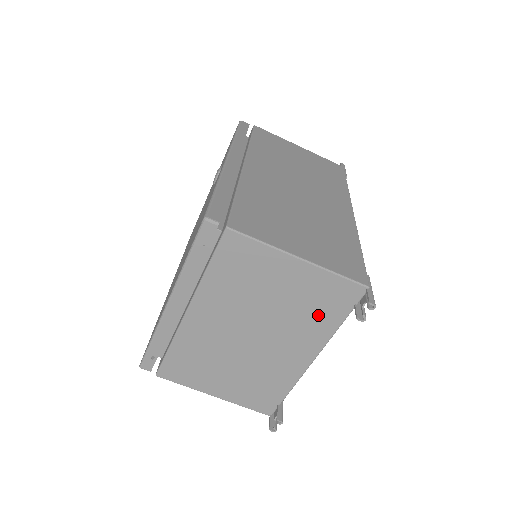
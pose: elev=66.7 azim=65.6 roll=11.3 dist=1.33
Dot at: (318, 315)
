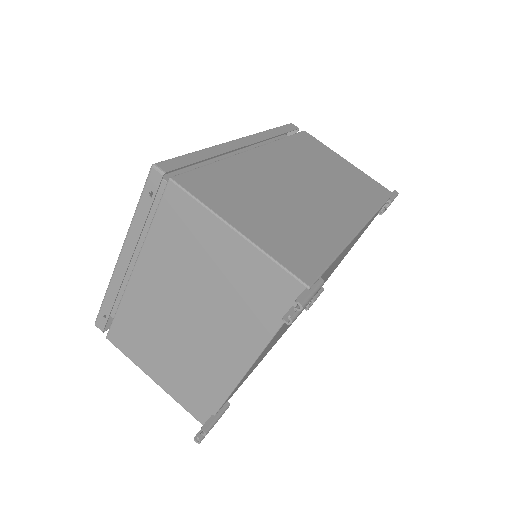
Dot at: (254, 310)
